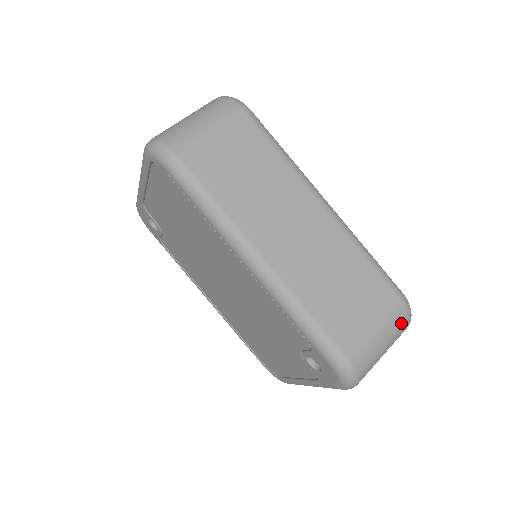
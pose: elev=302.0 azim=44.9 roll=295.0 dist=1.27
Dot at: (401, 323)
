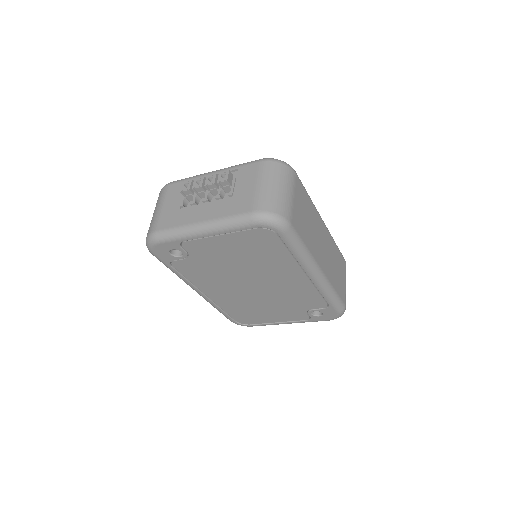
Dot at: occluded
